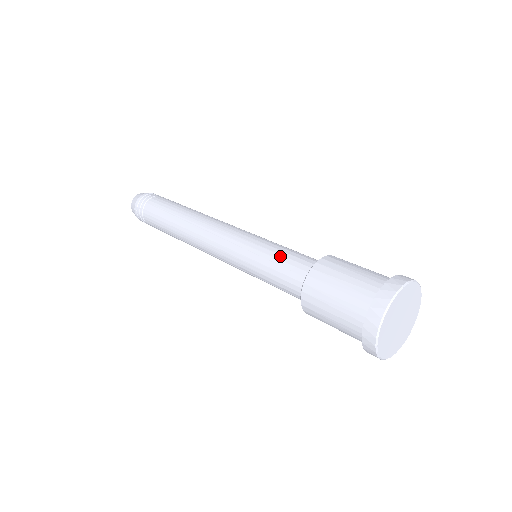
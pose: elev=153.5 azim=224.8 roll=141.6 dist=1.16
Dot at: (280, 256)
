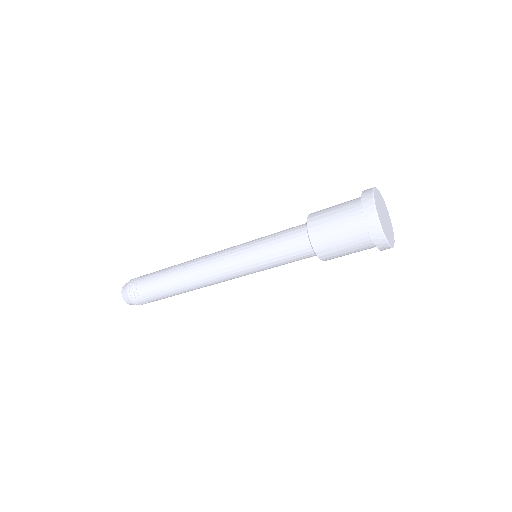
Dot at: (279, 232)
